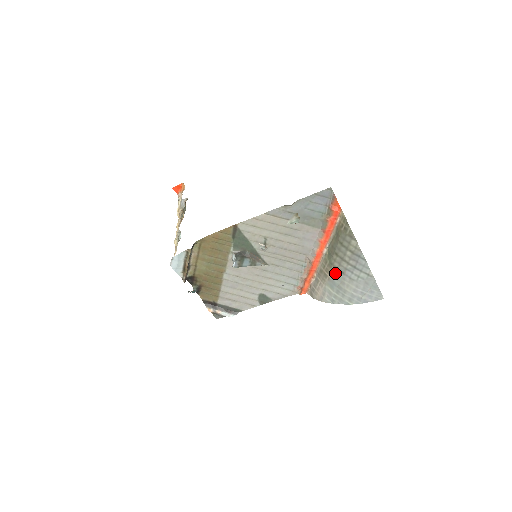
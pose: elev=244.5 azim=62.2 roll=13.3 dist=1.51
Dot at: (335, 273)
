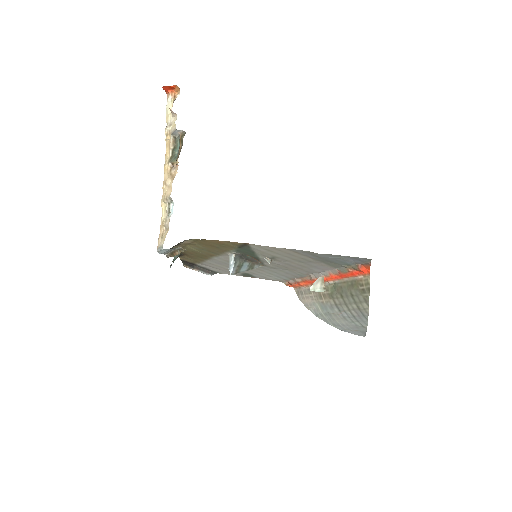
Dot at: (332, 305)
